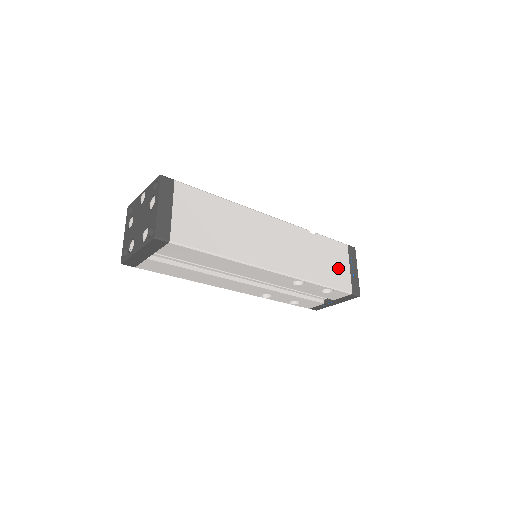
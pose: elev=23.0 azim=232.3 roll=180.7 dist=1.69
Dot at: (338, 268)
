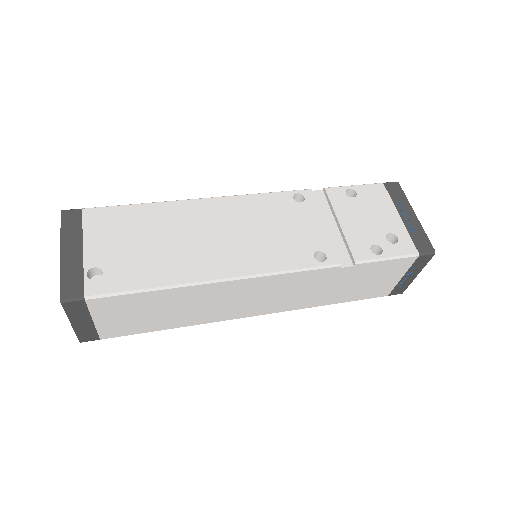
Dot at: (377, 283)
